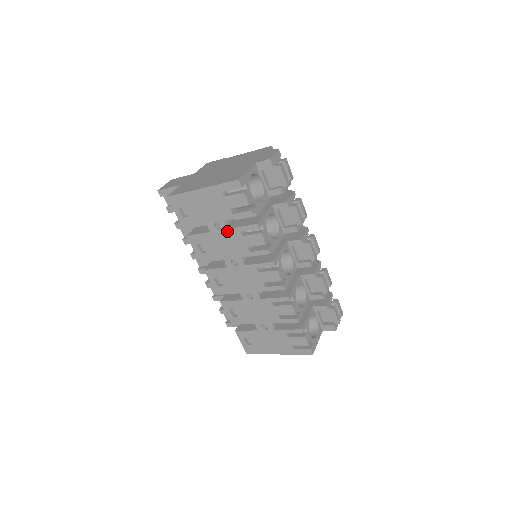
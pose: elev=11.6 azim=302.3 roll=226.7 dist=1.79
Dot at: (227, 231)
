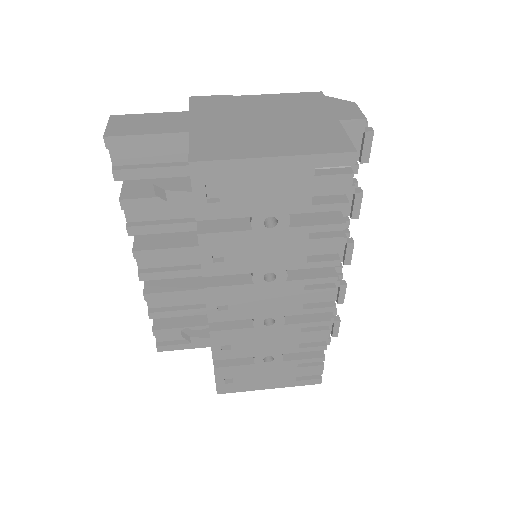
Dot at: (285, 230)
